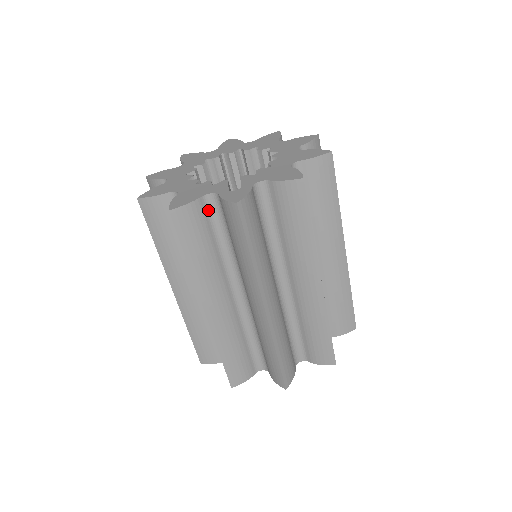
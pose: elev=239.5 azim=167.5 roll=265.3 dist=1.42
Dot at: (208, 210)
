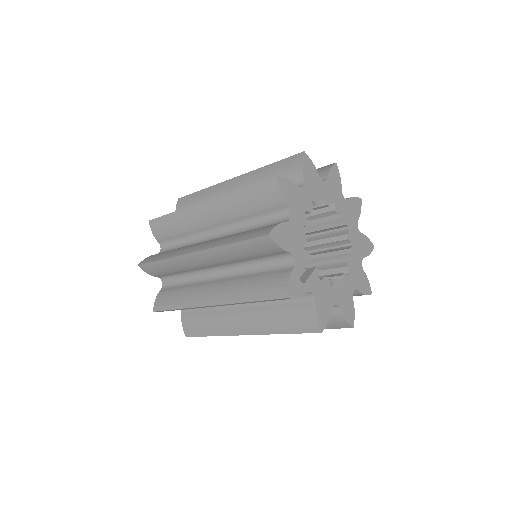
Dot at: (279, 255)
